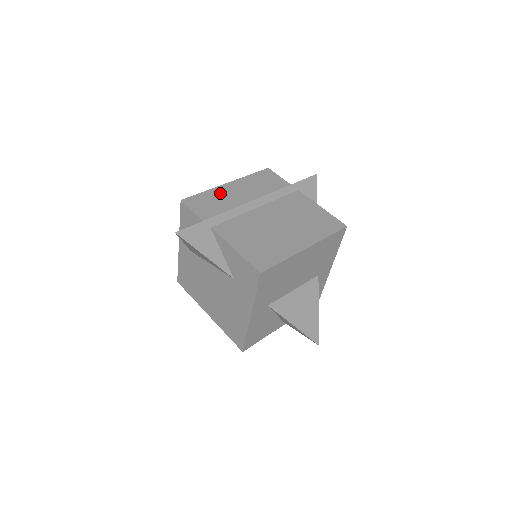
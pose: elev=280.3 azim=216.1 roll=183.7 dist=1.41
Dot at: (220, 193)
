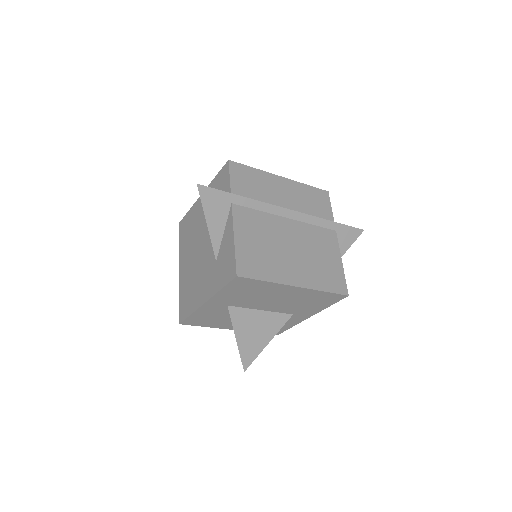
Dot at: (267, 180)
